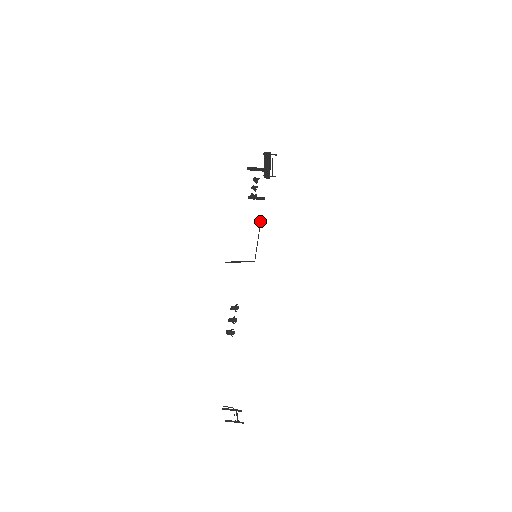
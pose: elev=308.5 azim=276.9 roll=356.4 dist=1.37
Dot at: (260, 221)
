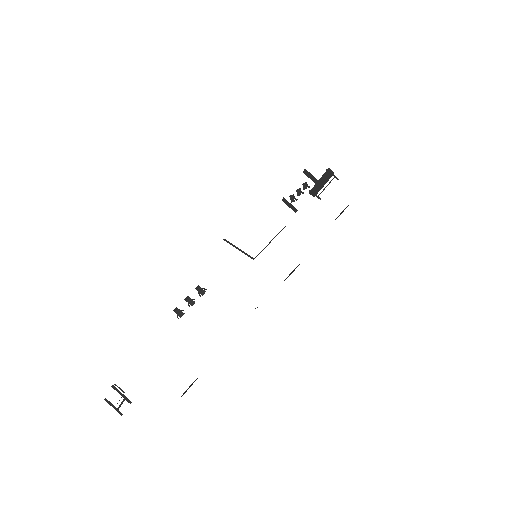
Dot at: occluded
